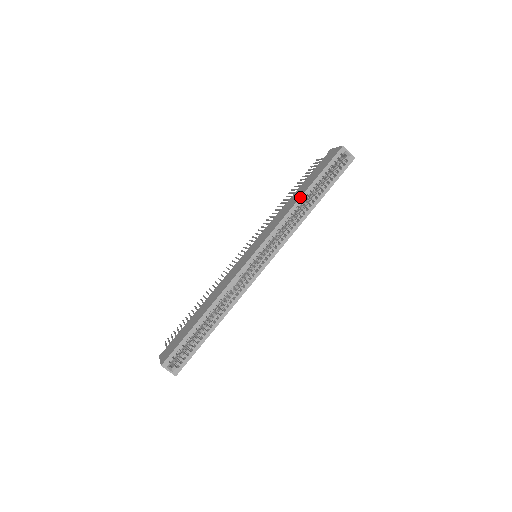
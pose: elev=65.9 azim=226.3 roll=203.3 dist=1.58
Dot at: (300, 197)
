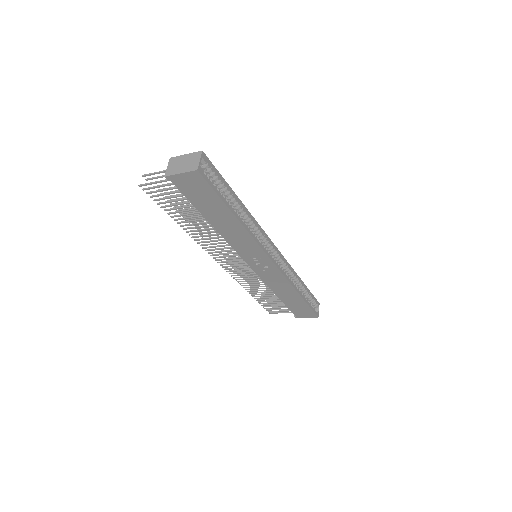
Dot at: (300, 278)
